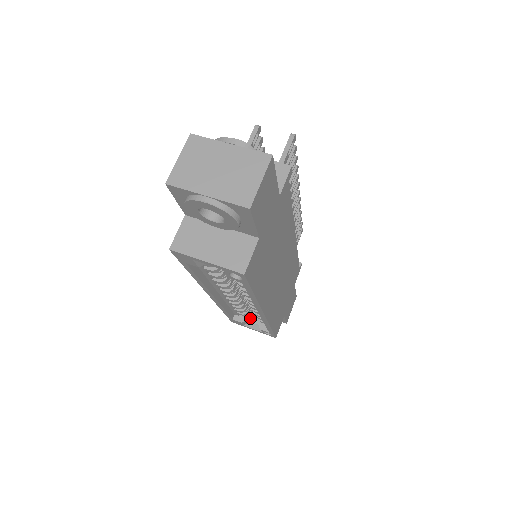
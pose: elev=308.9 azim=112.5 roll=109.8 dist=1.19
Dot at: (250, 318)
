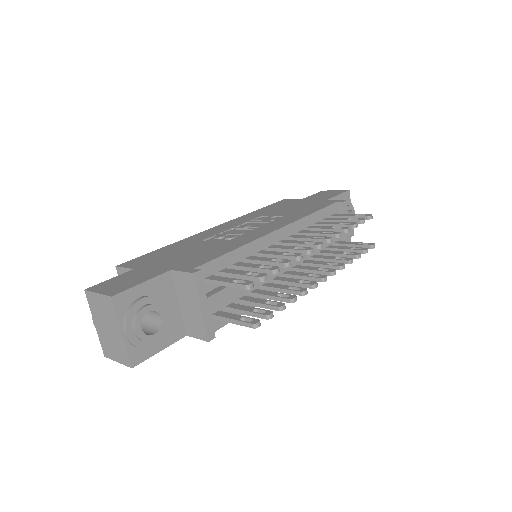
Dot at: occluded
